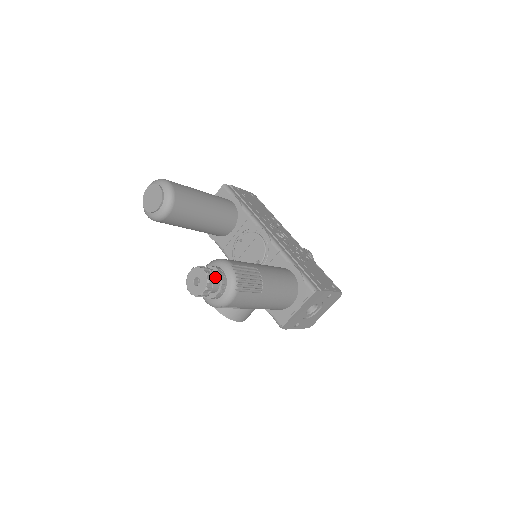
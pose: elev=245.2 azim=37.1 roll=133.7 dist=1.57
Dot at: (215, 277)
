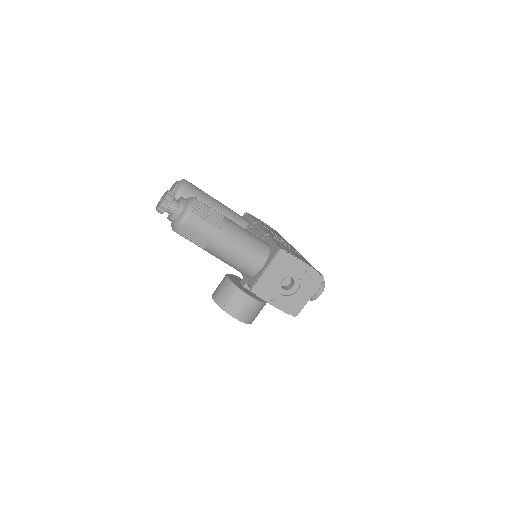
Dot at: (178, 201)
